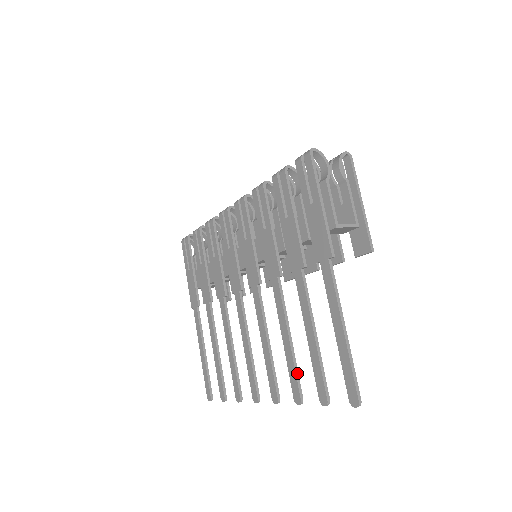
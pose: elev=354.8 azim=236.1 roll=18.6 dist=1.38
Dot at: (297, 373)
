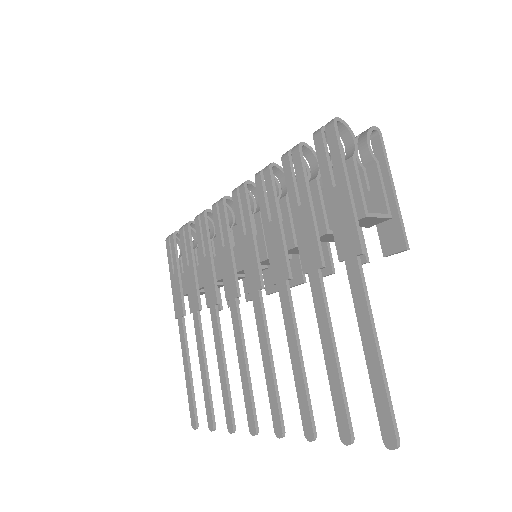
Dot at: (309, 401)
